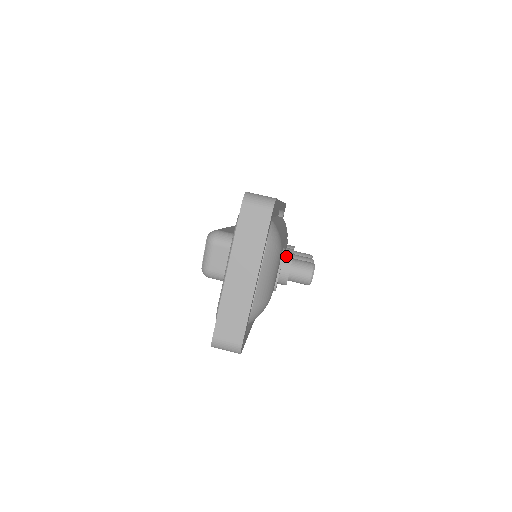
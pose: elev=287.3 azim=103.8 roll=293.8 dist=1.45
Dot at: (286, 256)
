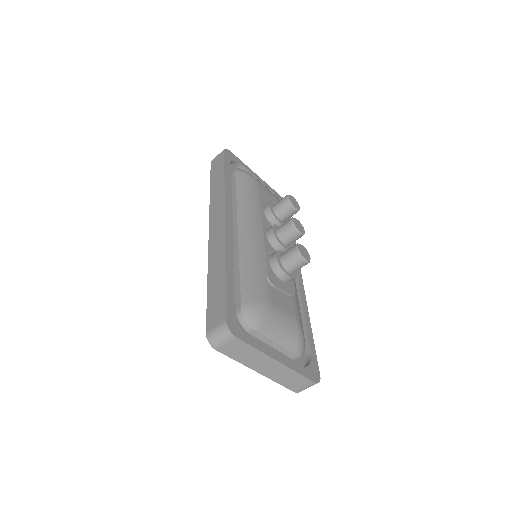
Dot at: (274, 269)
